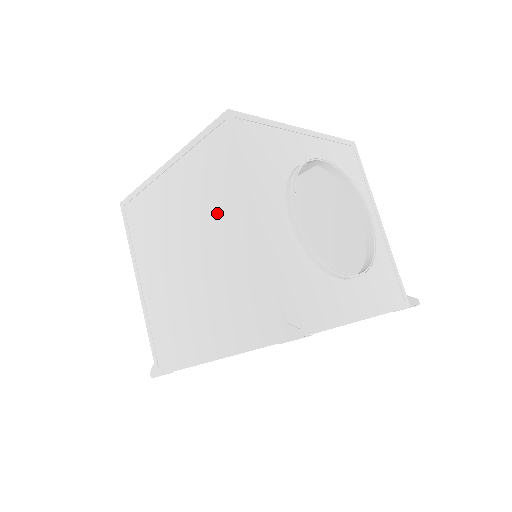
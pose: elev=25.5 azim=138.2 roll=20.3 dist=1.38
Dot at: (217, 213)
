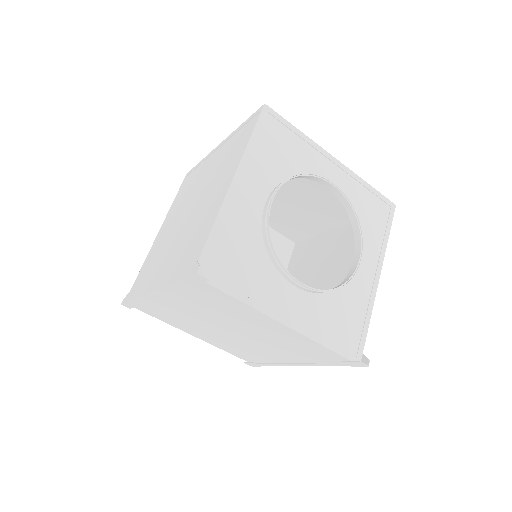
Dot at: (219, 178)
